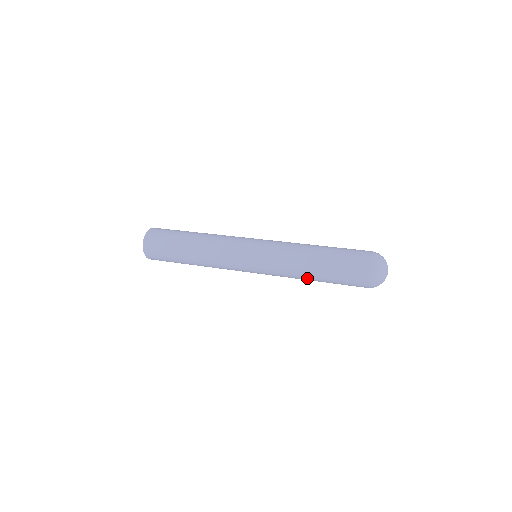
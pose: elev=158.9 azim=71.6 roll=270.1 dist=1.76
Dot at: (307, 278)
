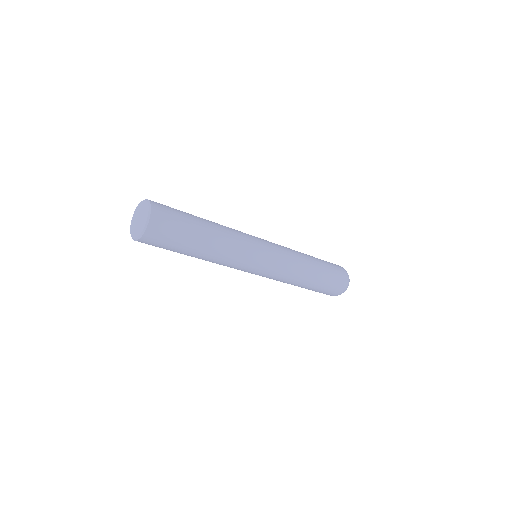
Dot at: (309, 264)
